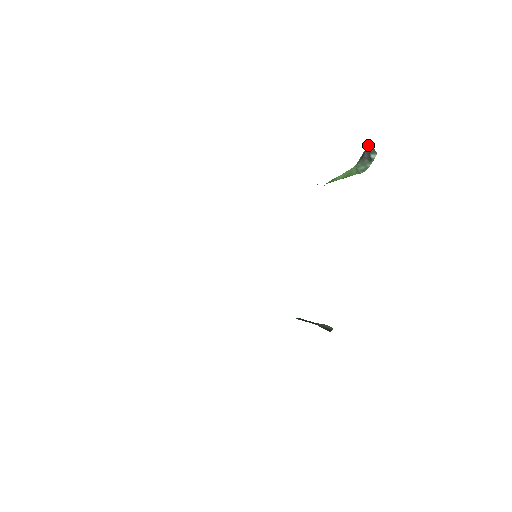
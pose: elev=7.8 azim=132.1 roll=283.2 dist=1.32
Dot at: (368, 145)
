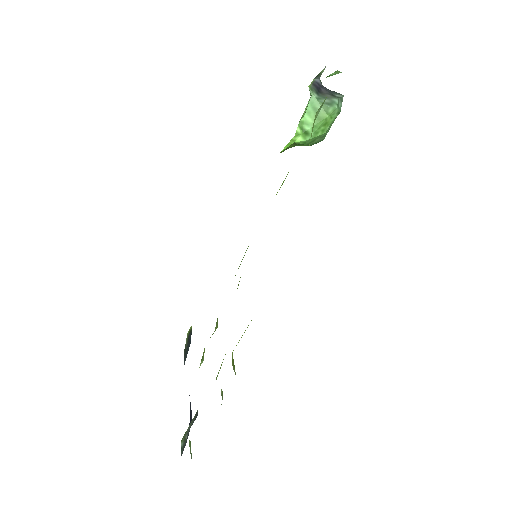
Dot at: (326, 89)
